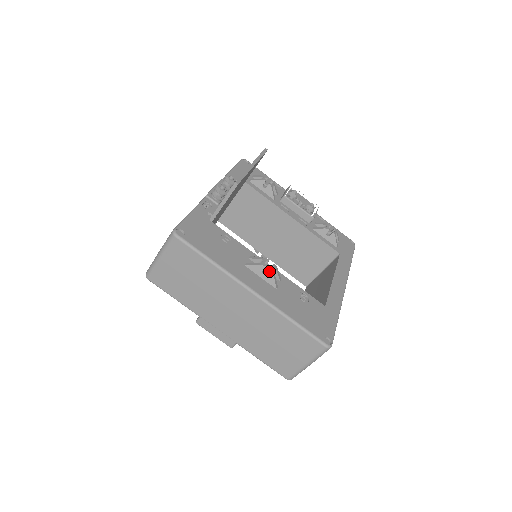
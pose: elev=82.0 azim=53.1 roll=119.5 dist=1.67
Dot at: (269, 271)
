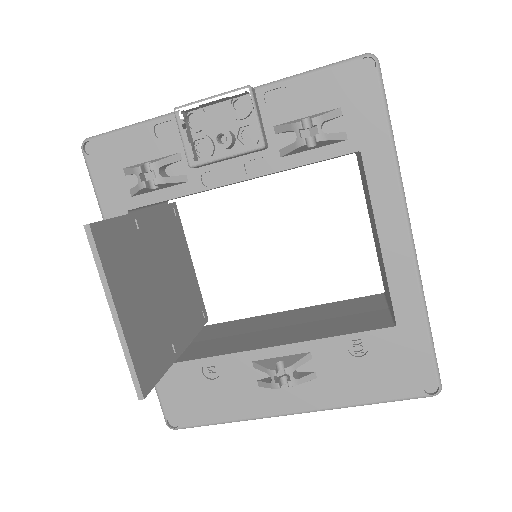
Dot at: occluded
